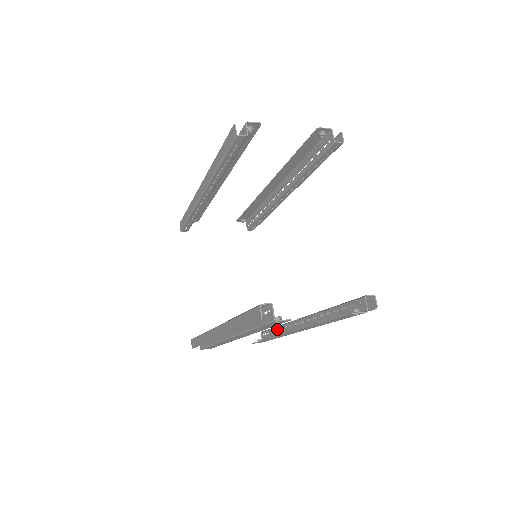
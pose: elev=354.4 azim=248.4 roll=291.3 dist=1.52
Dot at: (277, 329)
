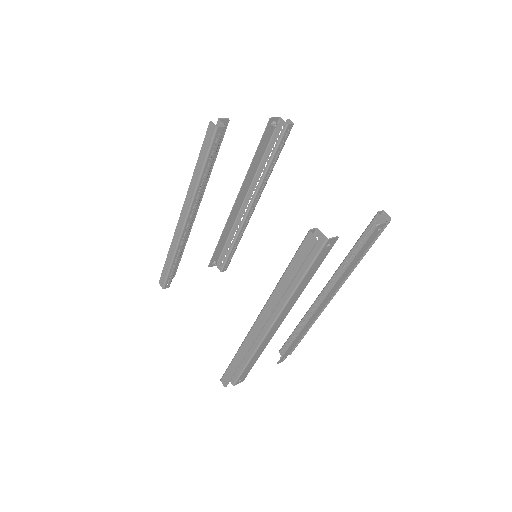
Dot at: (297, 330)
